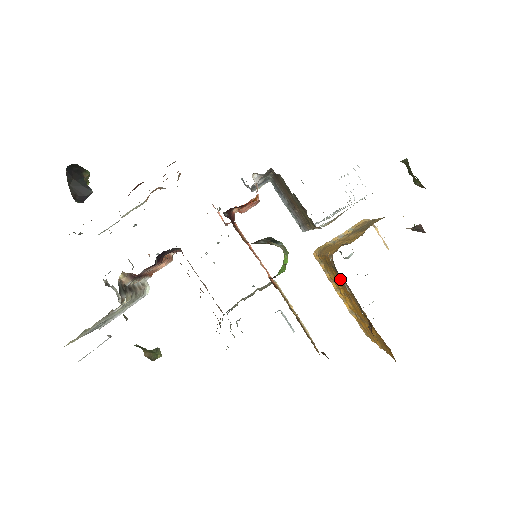
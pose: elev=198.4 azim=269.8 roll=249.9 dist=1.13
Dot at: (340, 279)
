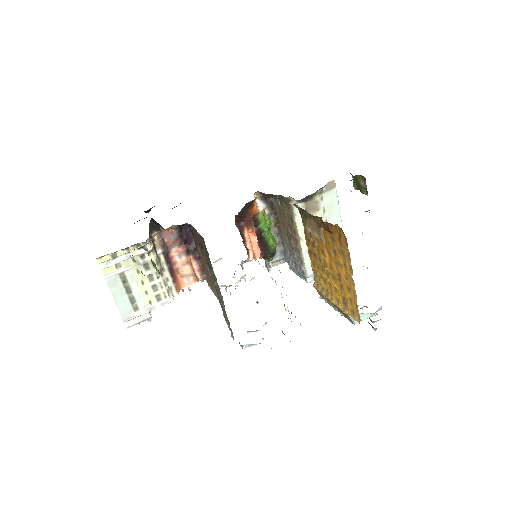
Dot at: (311, 235)
